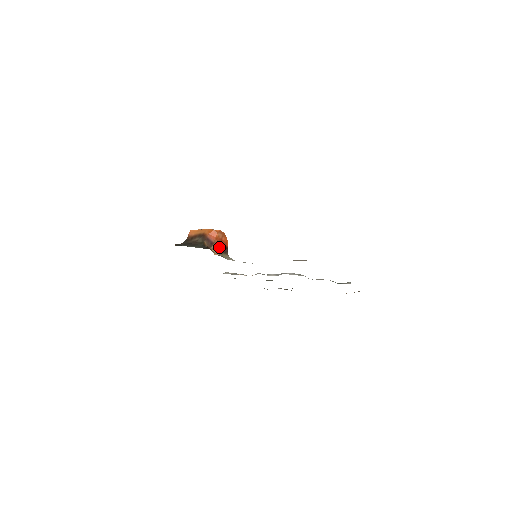
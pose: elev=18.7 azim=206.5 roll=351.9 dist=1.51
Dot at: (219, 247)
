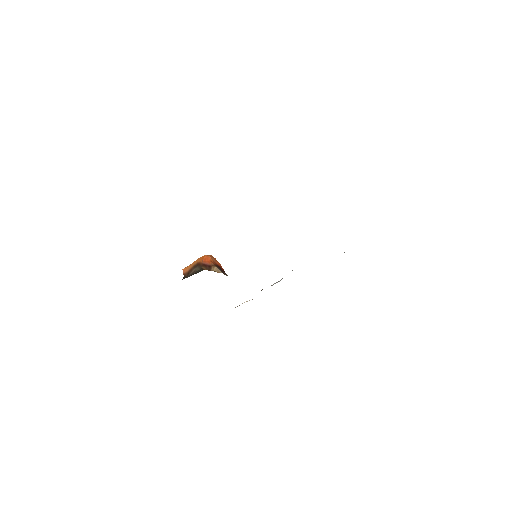
Dot at: (218, 268)
